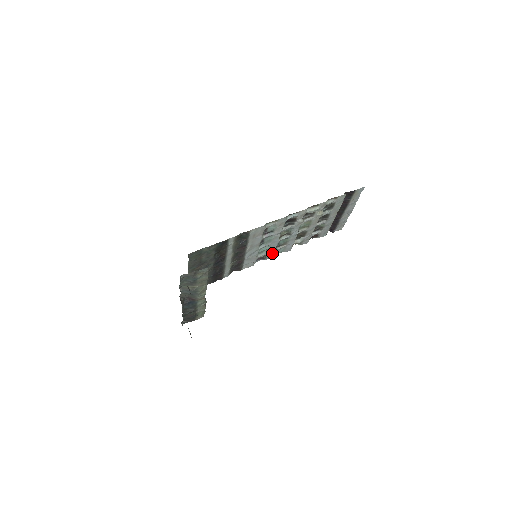
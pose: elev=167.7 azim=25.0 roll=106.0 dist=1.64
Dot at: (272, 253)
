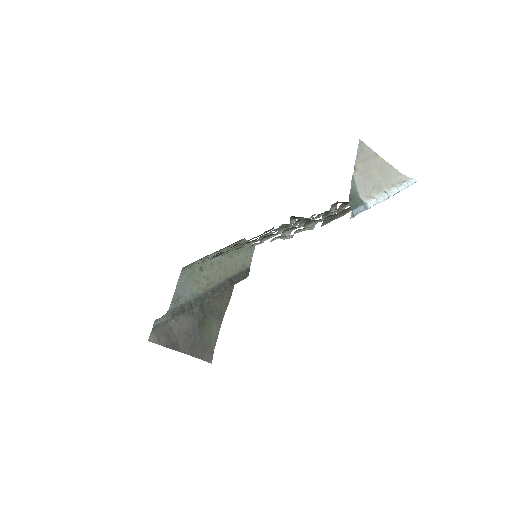
Dot at: occluded
